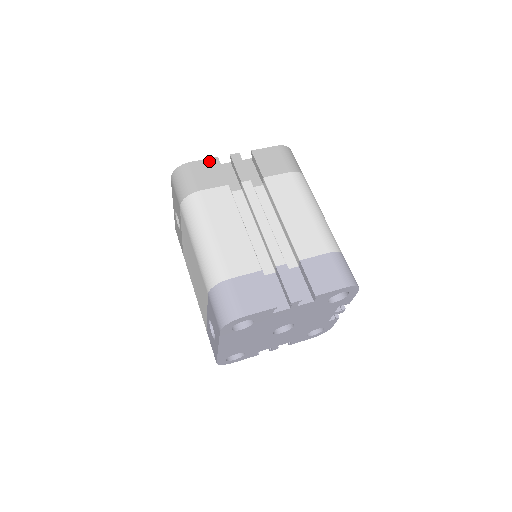
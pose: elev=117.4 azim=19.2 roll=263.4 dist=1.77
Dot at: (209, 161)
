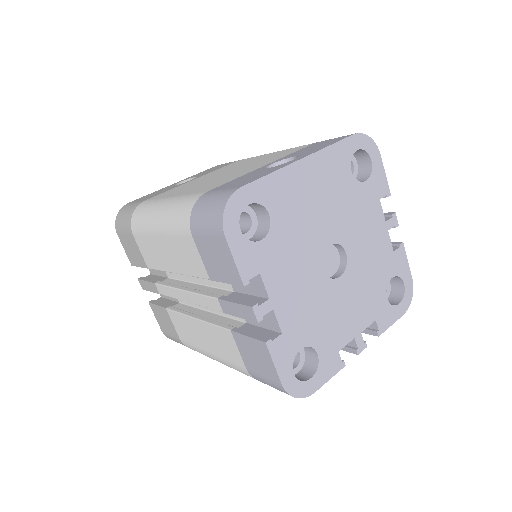
Dot at: occluded
